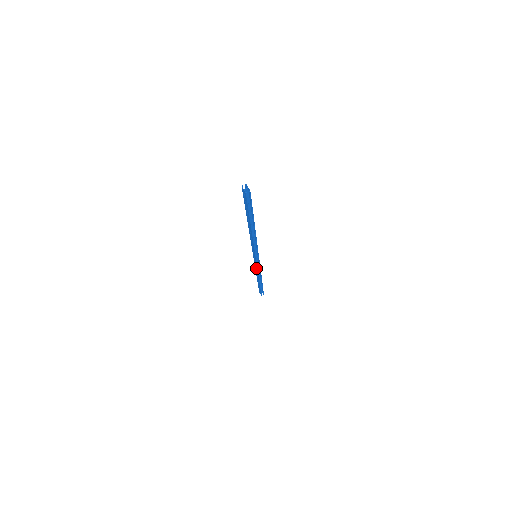
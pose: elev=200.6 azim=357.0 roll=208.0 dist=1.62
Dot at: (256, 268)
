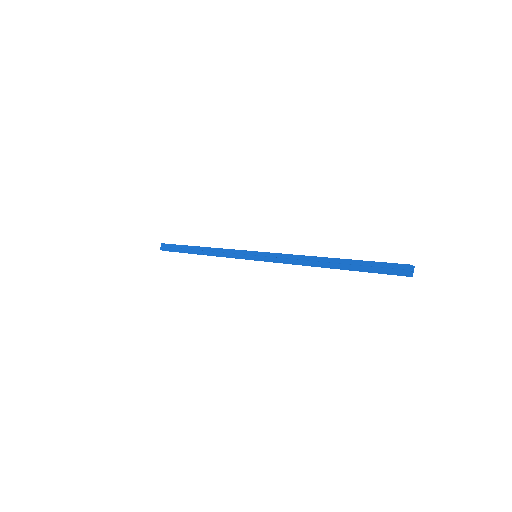
Dot at: (227, 253)
